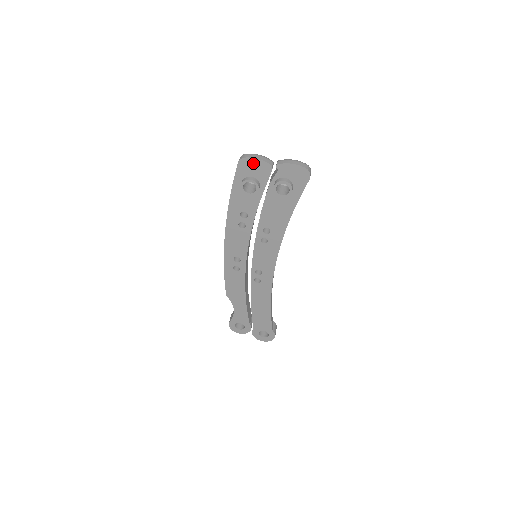
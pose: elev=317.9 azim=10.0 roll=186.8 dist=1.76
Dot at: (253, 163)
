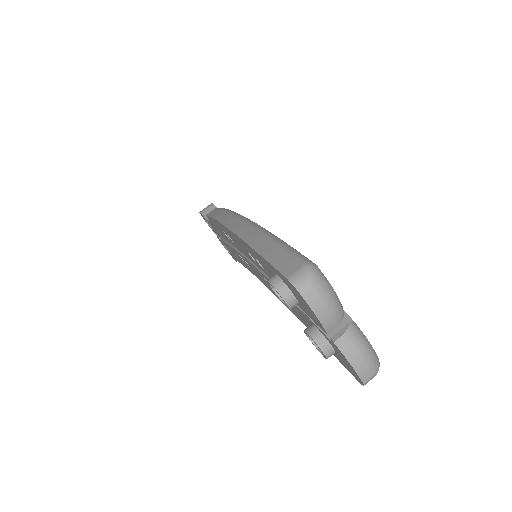
Dot at: (306, 304)
